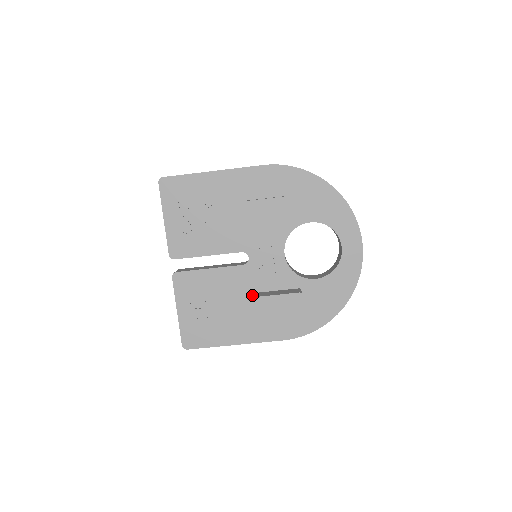
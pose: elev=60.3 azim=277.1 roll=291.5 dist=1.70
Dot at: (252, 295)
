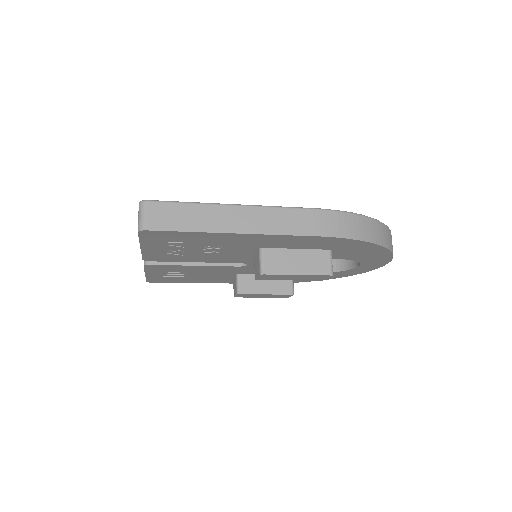
Dot at: (240, 285)
